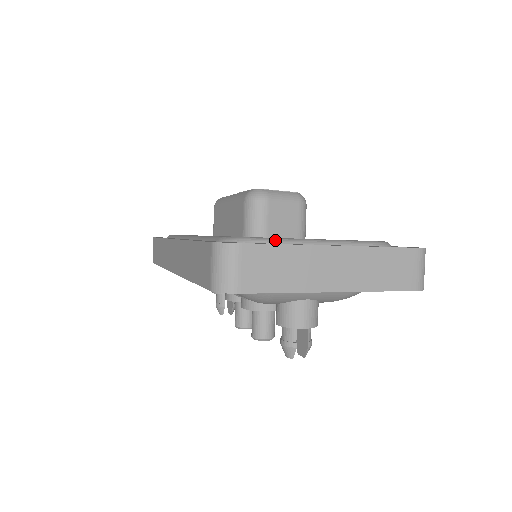
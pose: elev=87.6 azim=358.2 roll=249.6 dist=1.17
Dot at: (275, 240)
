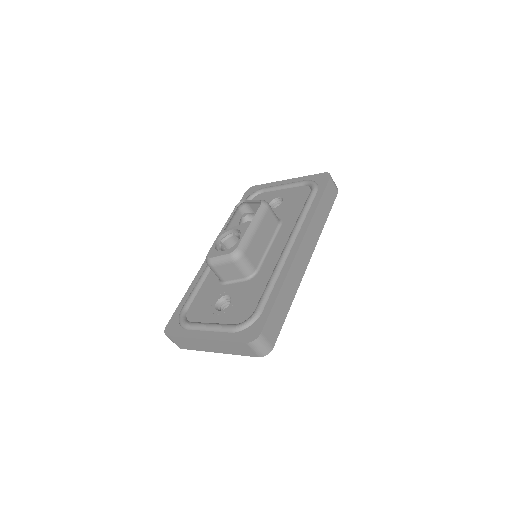
Dot at: (187, 327)
